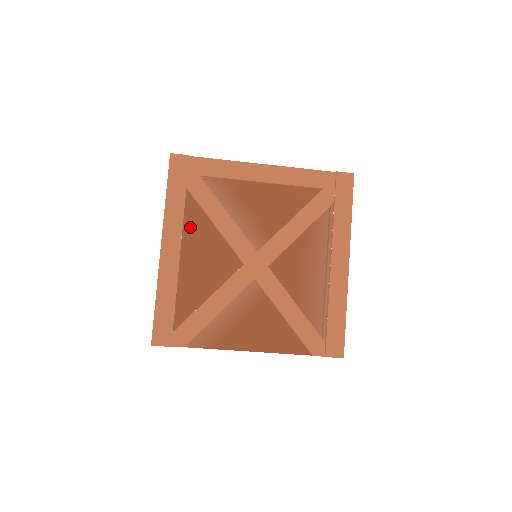
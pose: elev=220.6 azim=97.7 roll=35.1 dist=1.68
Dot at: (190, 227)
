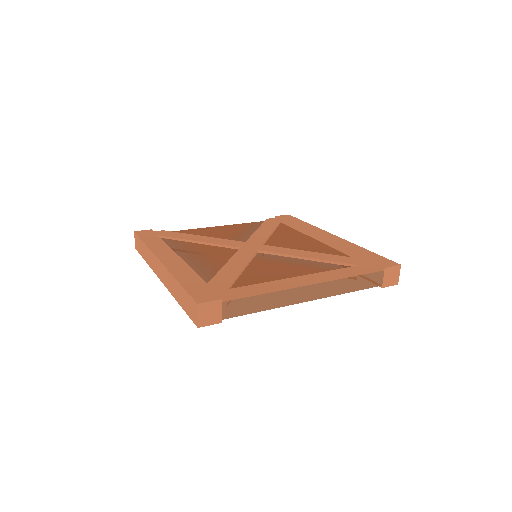
Dot at: occluded
